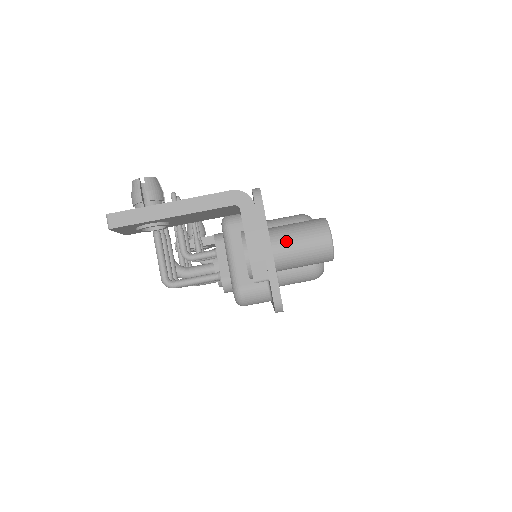
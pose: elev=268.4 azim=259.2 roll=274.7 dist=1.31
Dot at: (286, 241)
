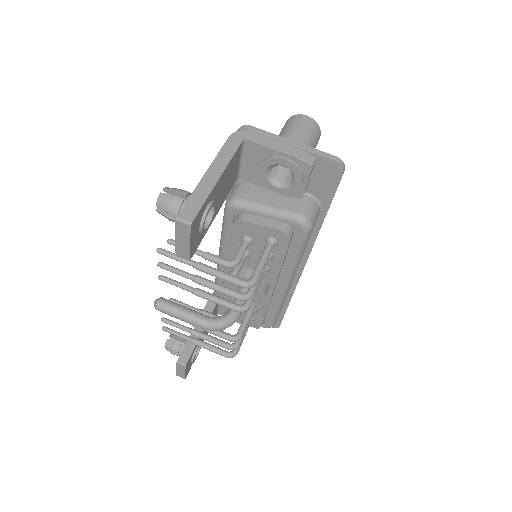
Dot at: (292, 136)
